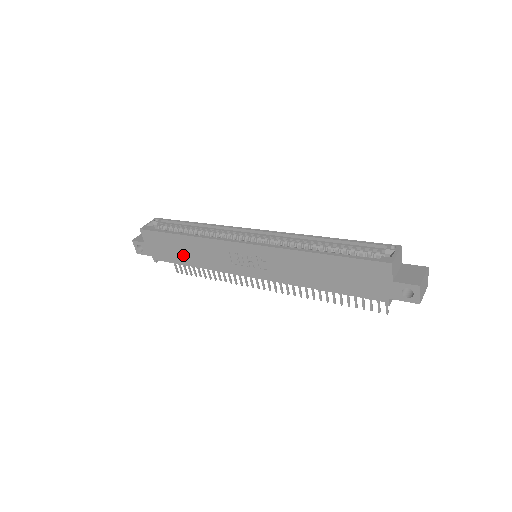
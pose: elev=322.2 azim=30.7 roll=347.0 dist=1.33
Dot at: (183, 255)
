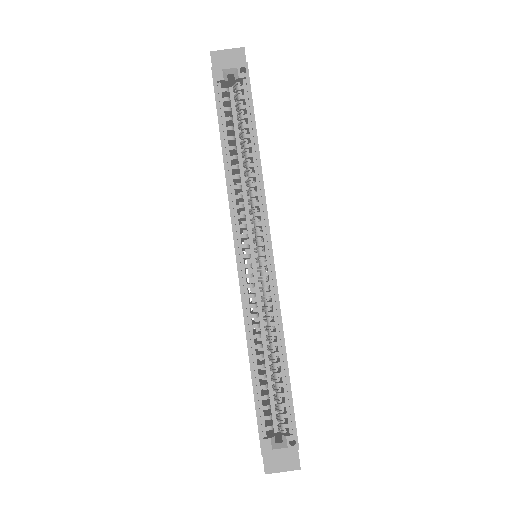
Dot at: occluded
